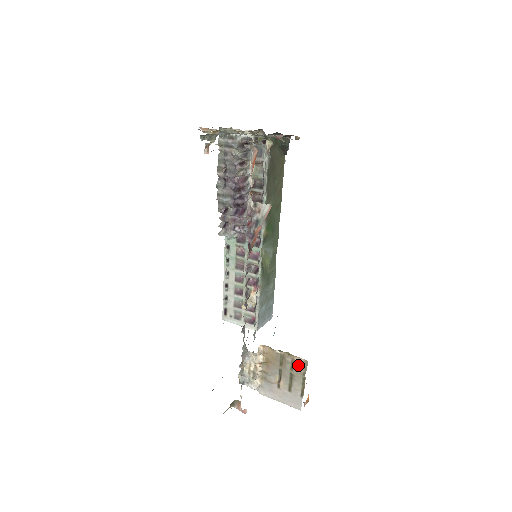
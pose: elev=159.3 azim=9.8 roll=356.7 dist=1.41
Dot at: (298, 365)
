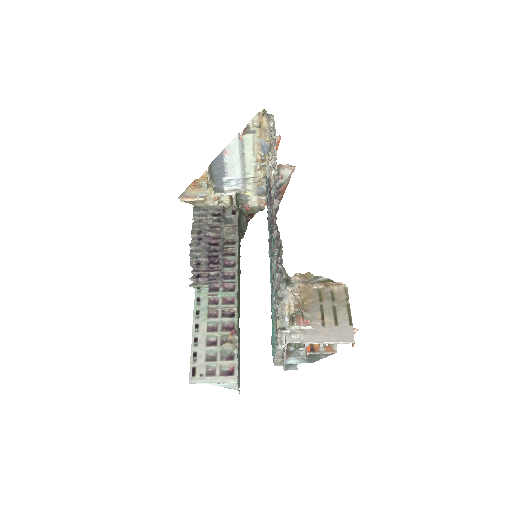
Dot at: (339, 293)
